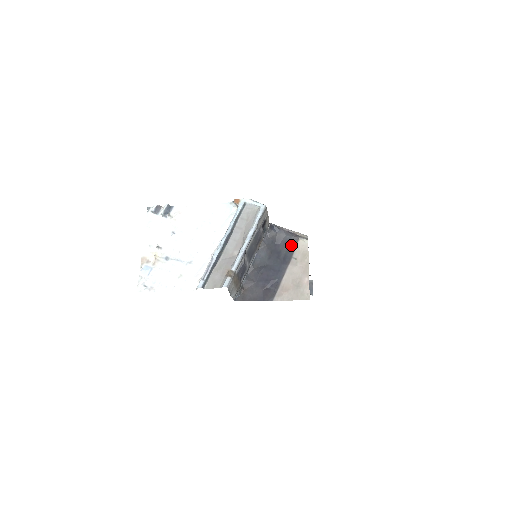
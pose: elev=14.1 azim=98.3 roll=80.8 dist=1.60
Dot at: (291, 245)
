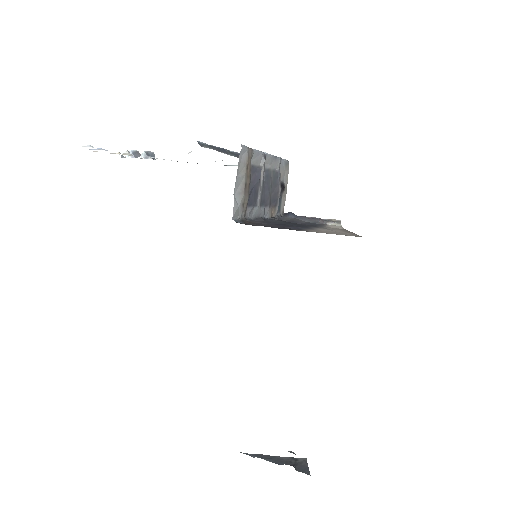
Dot at: (317, 225)
